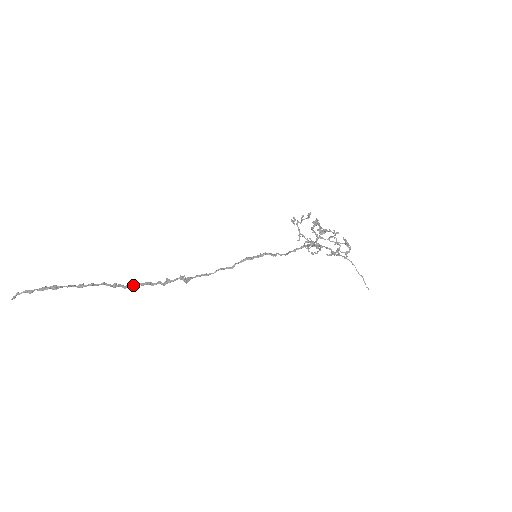
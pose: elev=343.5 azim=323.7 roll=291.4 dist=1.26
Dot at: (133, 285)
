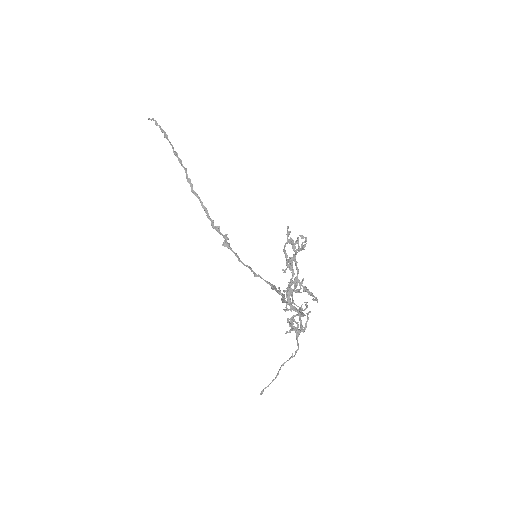
Dot at: (198, 197)
